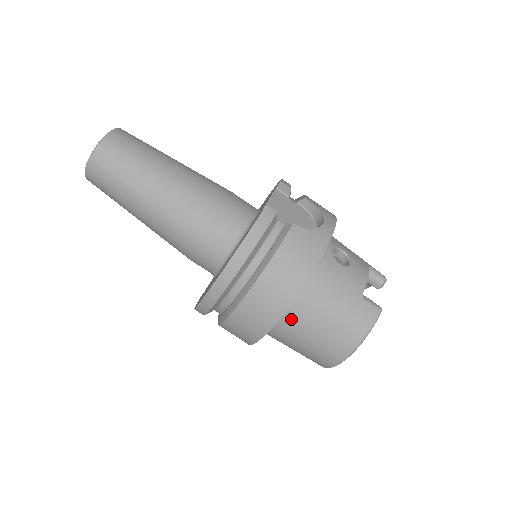
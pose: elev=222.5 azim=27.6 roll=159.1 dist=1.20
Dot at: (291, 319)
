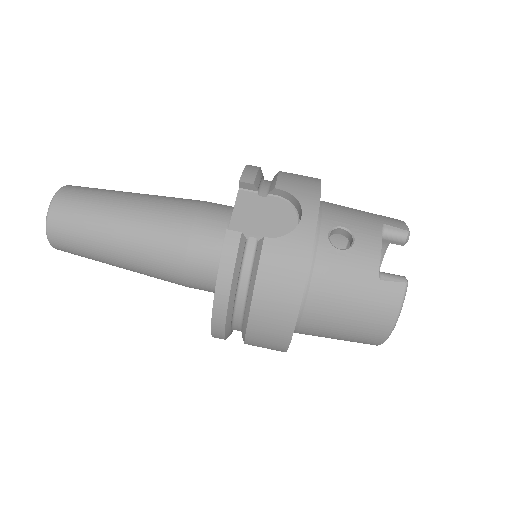
Dot at: (308, 325)
